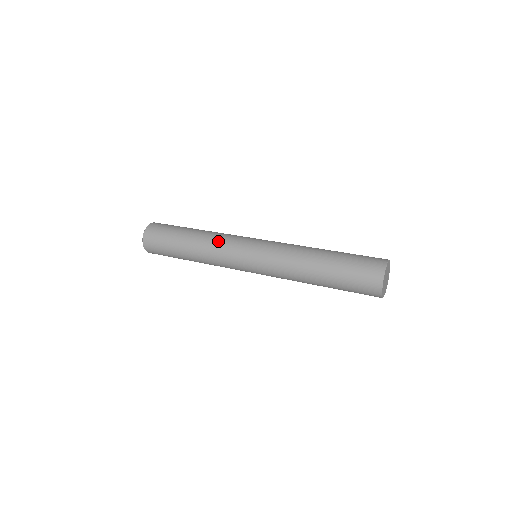
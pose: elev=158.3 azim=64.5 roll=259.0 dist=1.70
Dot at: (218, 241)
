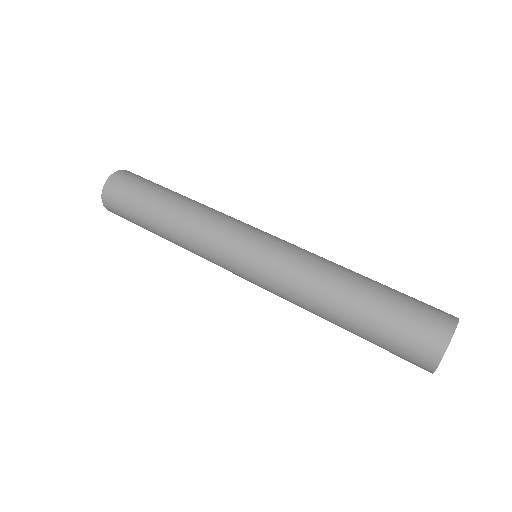
Dot at: (212, 214)
